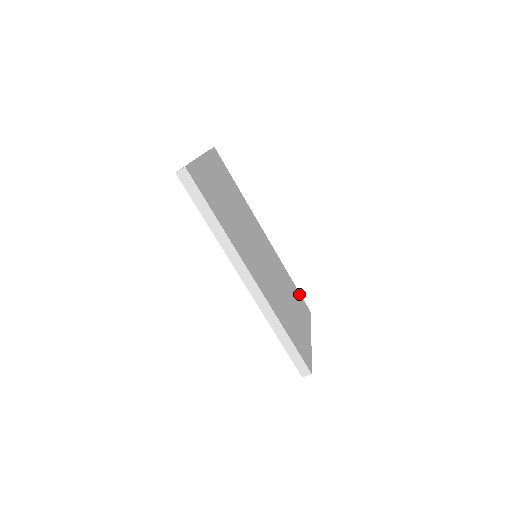
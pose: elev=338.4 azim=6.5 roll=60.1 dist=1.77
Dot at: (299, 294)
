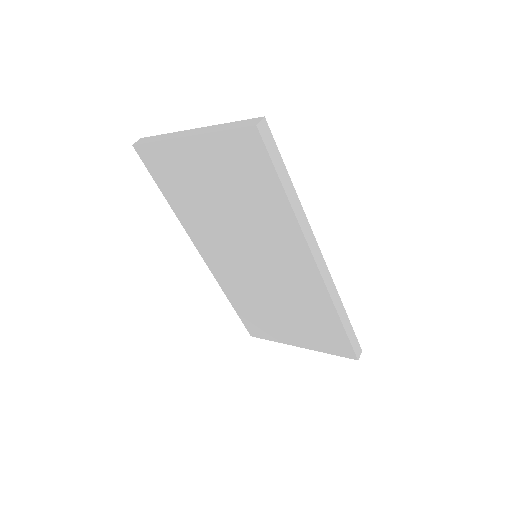
Dot at: occluded
